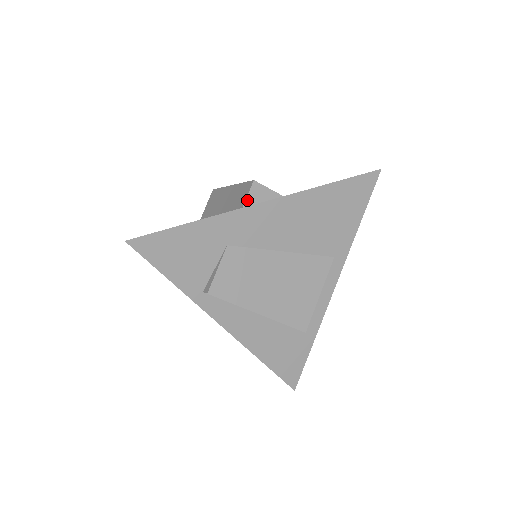
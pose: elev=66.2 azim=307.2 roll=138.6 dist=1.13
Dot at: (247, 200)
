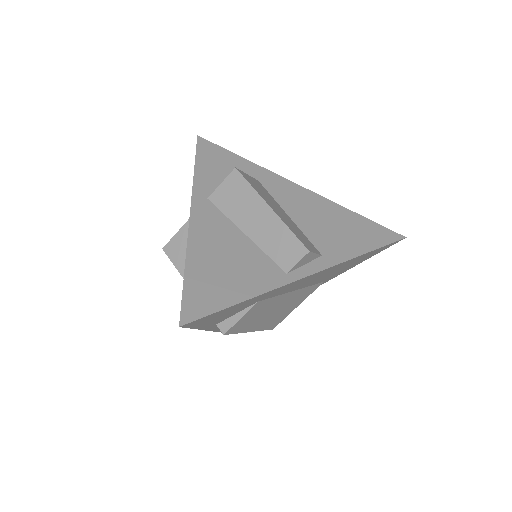
Dot at: (294, 267)
